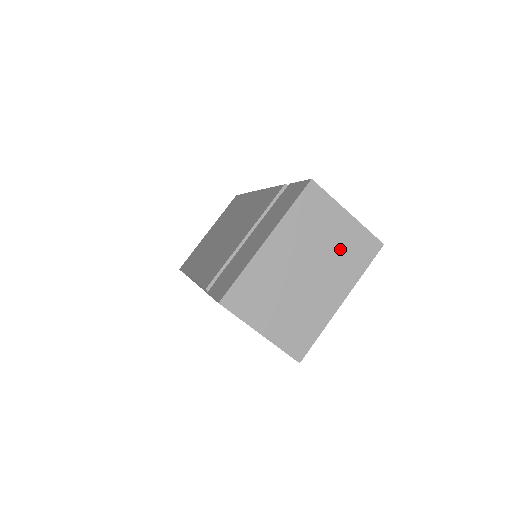
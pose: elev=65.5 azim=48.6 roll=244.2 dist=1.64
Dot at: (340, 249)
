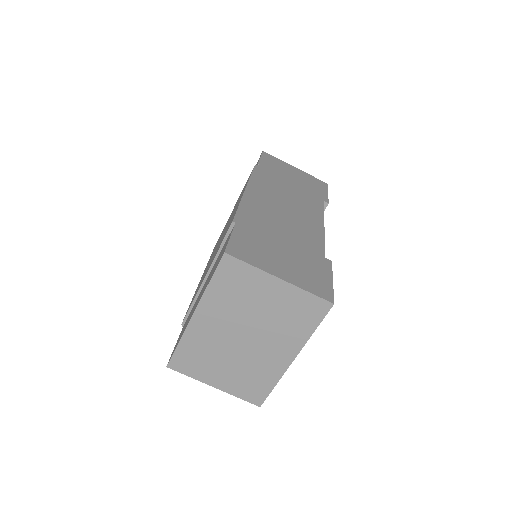
Dot at: (278, 314)
